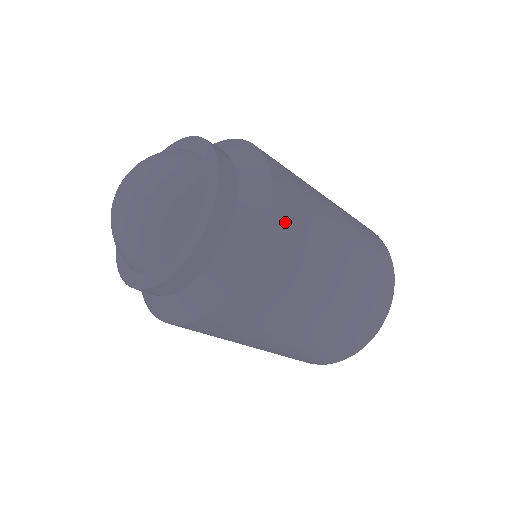
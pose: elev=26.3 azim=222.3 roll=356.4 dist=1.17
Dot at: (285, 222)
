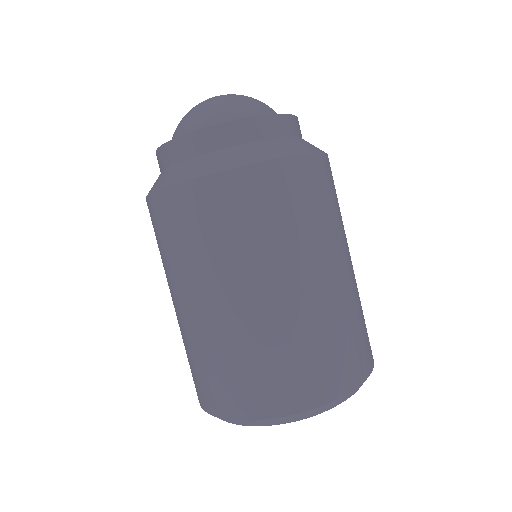
Dot at: (312, 175)
